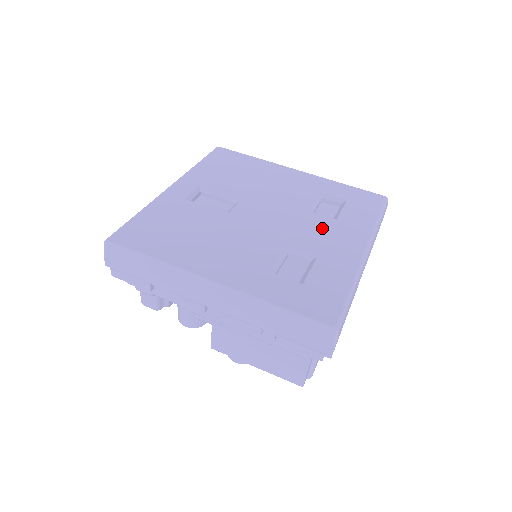
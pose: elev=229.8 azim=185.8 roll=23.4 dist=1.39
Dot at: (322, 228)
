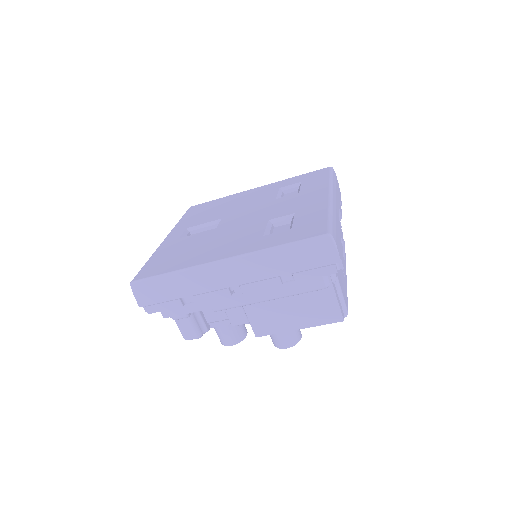
Dot at: (290, 201)
